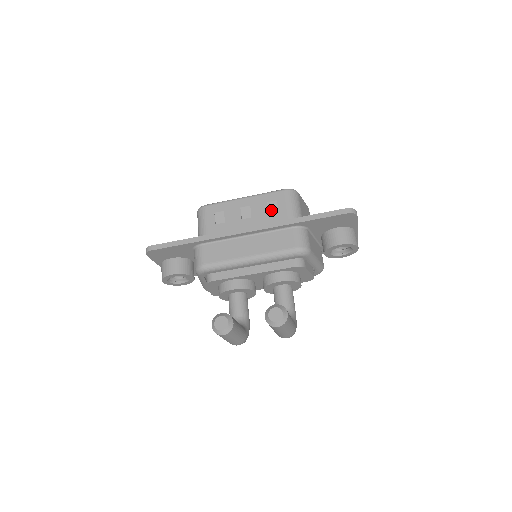
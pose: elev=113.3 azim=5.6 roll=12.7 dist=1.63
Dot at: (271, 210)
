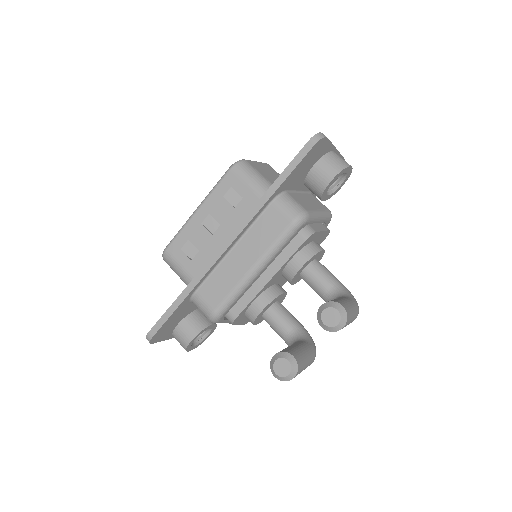
Dot at: (234, 201)
